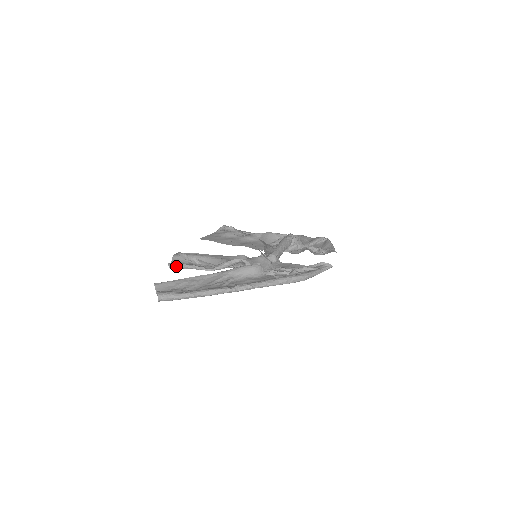
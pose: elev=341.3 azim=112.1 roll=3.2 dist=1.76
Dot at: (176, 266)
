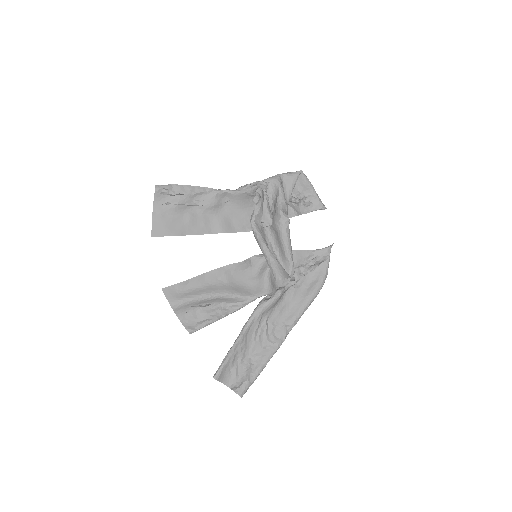
Dot at: occluded
